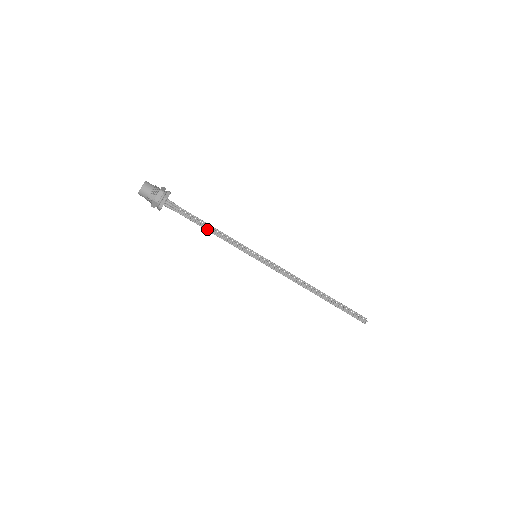
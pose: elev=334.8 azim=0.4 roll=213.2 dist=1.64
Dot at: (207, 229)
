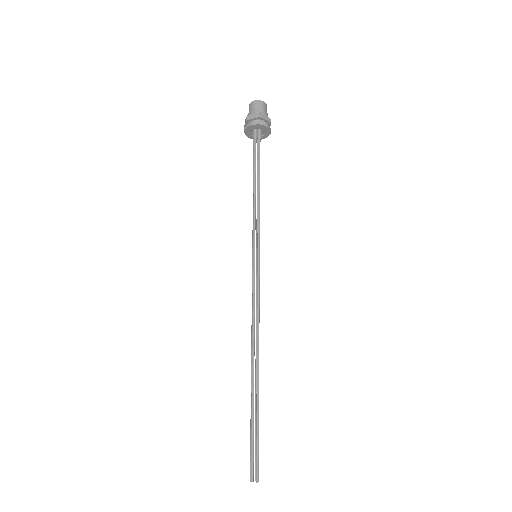
Dot at: (255, 184)
